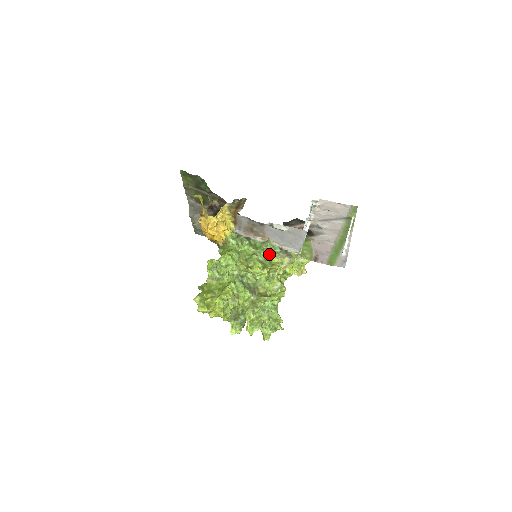
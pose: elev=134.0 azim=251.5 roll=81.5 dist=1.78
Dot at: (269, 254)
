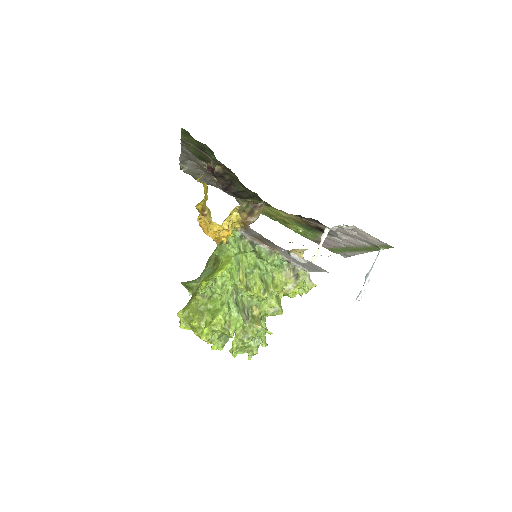
Dot at: (273, 266)
